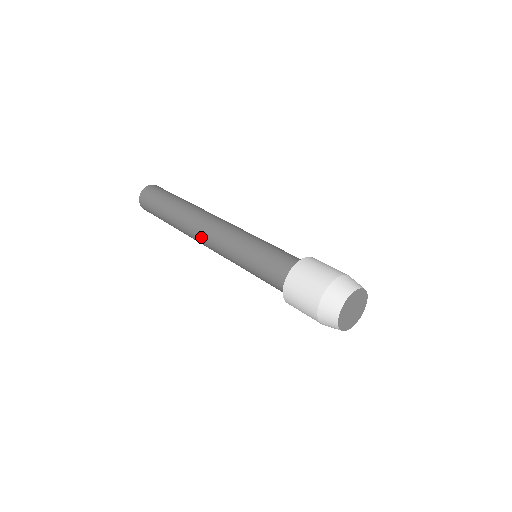
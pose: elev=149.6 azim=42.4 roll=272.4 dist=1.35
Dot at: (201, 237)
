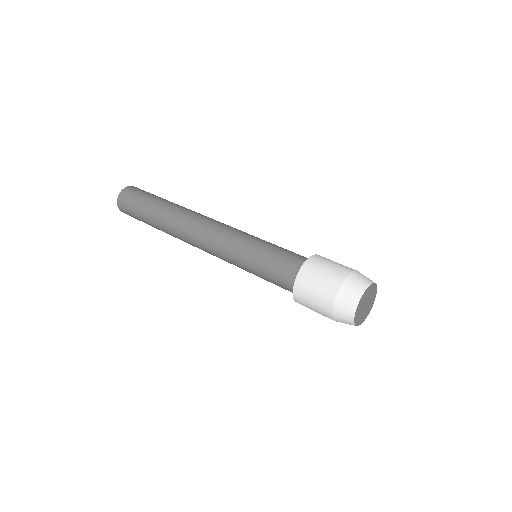
Dot at: (197, 229)
